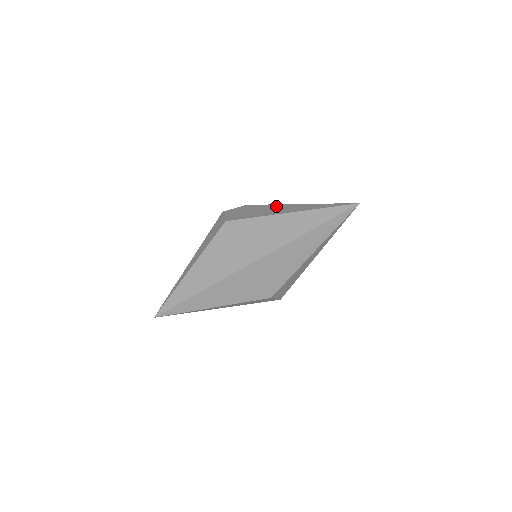
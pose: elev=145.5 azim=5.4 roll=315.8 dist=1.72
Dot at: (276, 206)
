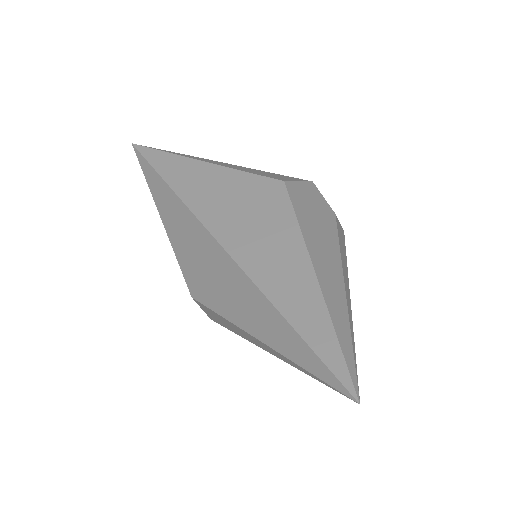
Dot at: (335, 254)
